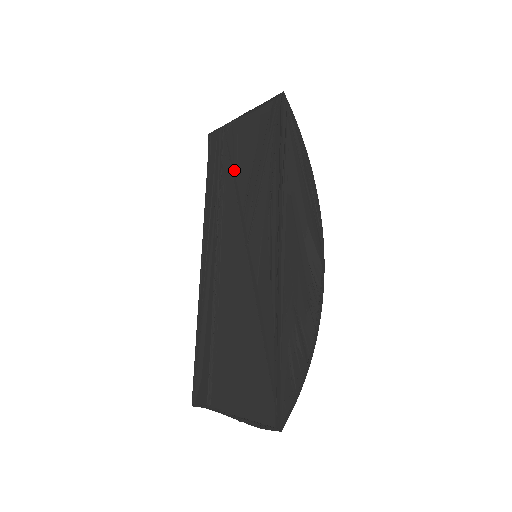
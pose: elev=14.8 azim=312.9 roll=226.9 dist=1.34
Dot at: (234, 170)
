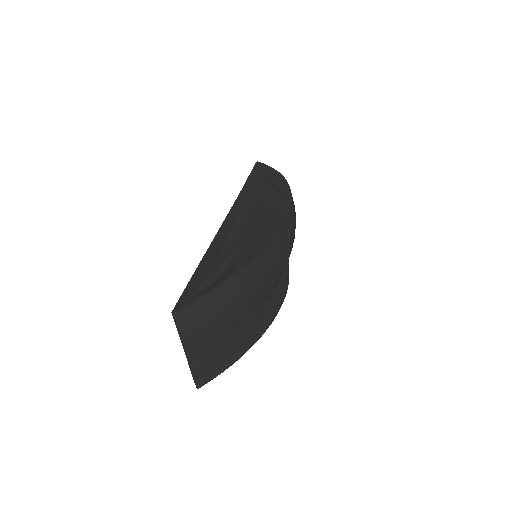
Dot at: occluded
